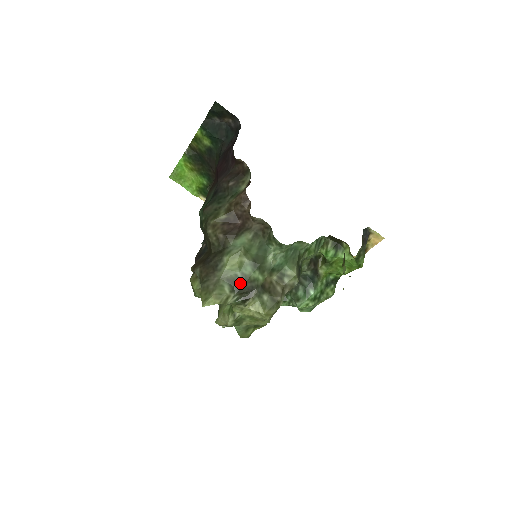
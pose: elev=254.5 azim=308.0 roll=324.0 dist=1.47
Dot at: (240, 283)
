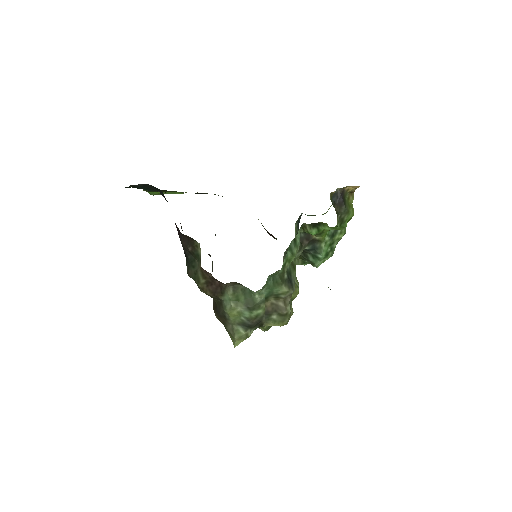
Dot at: (248, 324)
